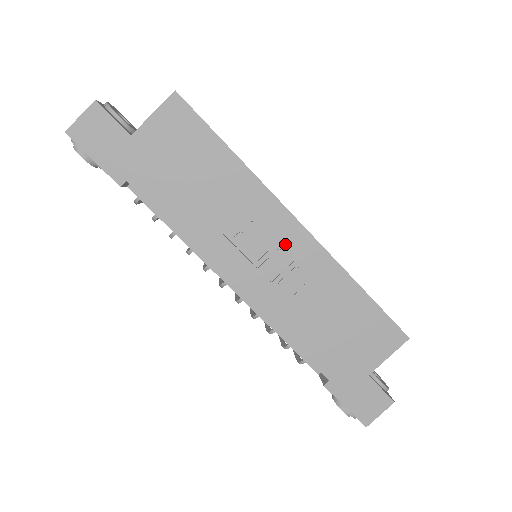
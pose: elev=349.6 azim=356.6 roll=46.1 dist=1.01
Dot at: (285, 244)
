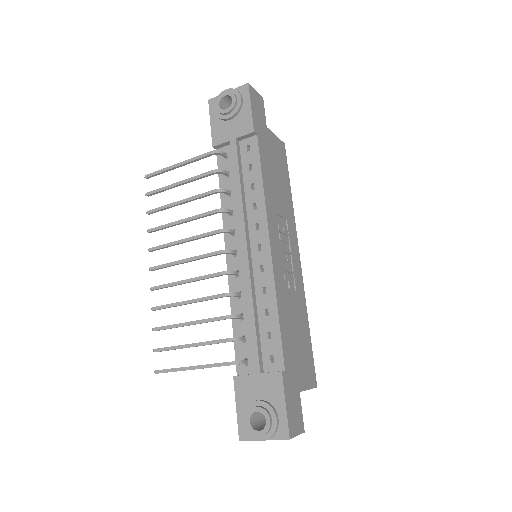
Dot at: (293, 258)
